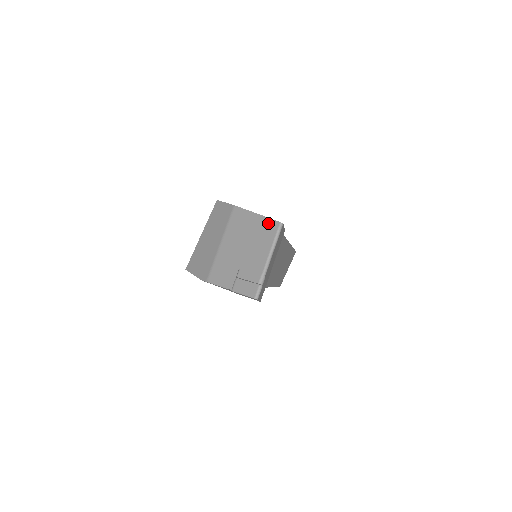
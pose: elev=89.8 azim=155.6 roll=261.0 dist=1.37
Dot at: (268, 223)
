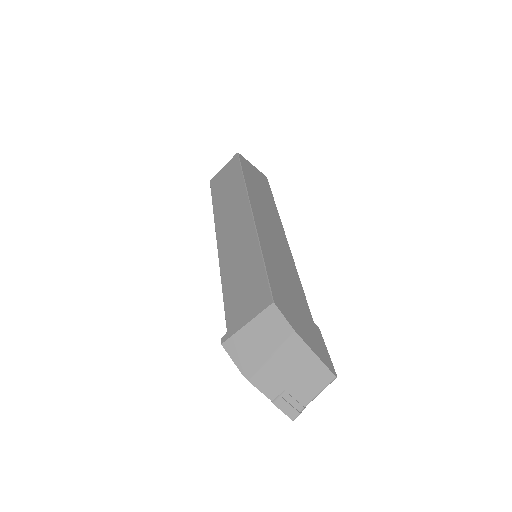
Dot at: (324, 371)
